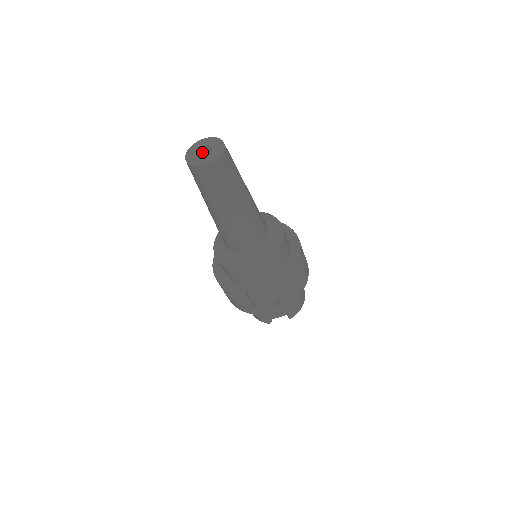
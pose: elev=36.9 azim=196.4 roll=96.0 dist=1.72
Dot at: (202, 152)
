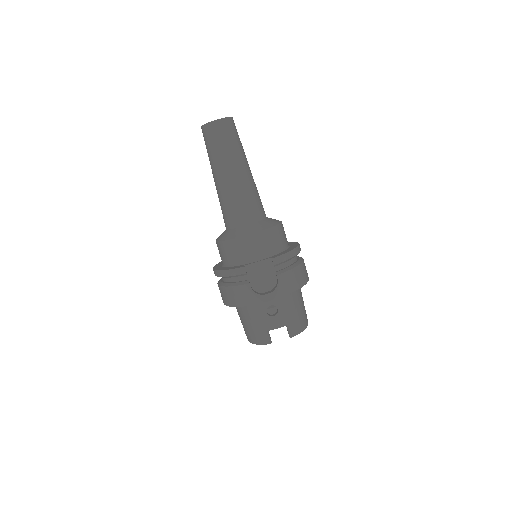
Dot at: occluded
